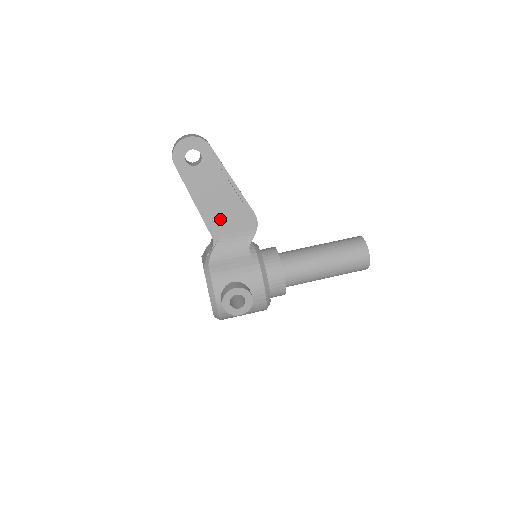
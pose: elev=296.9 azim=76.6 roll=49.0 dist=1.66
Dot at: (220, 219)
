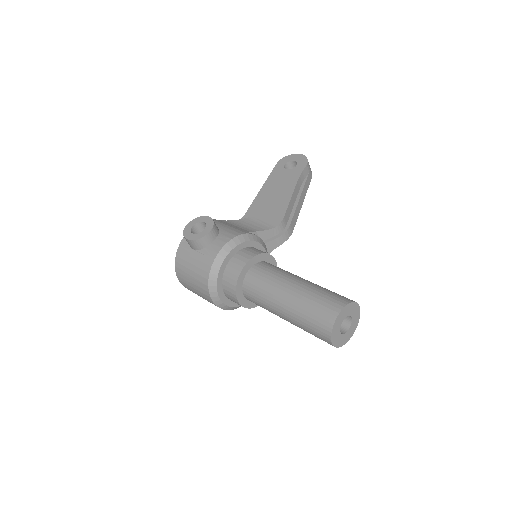
Dot at: (263, 206)
